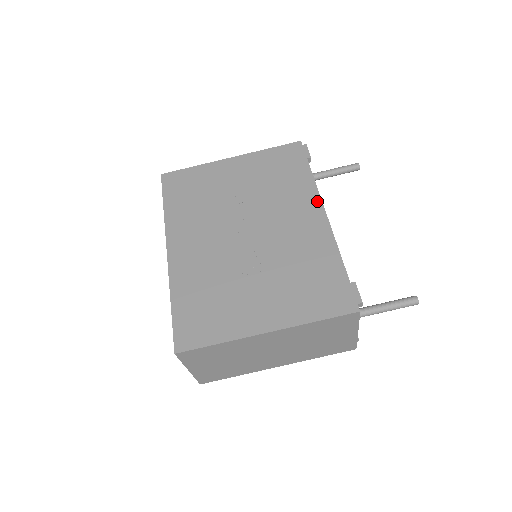
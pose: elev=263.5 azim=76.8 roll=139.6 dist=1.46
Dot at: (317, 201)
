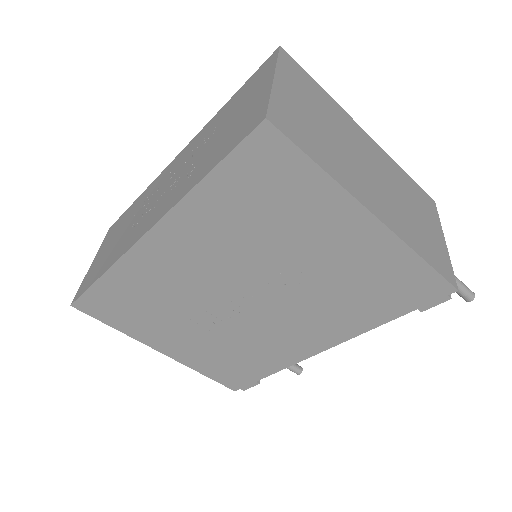
Dot at: (340, 339)
